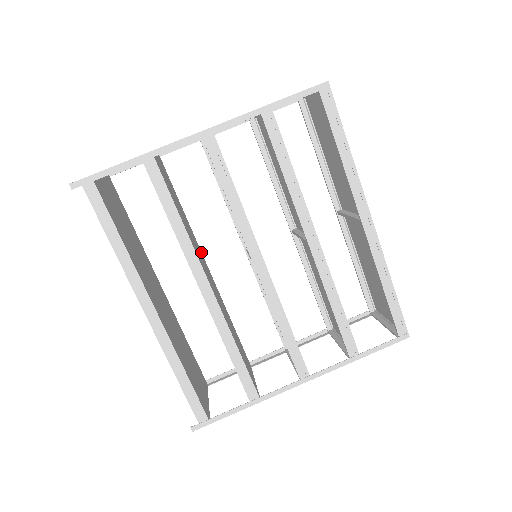
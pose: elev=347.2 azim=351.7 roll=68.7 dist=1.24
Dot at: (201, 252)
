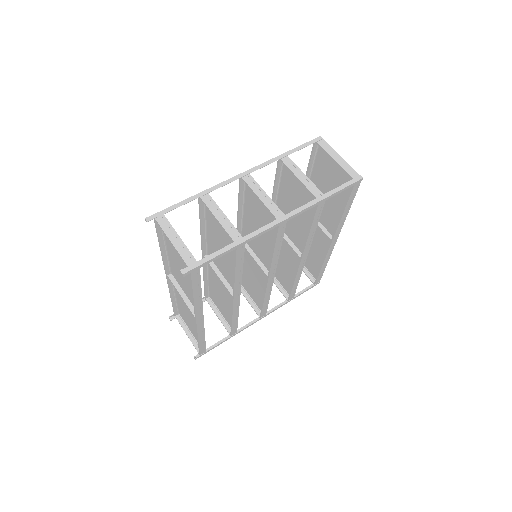
Dot at: occluded
